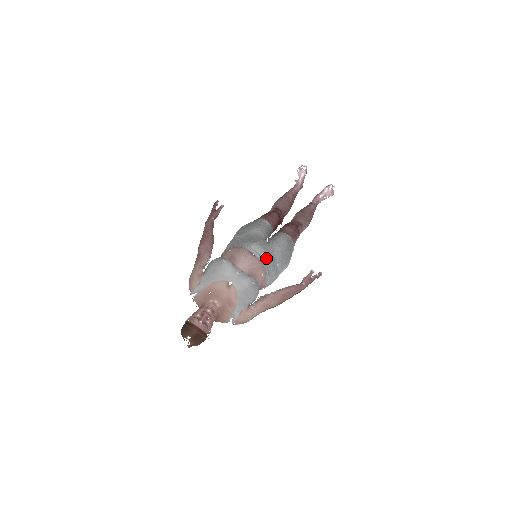
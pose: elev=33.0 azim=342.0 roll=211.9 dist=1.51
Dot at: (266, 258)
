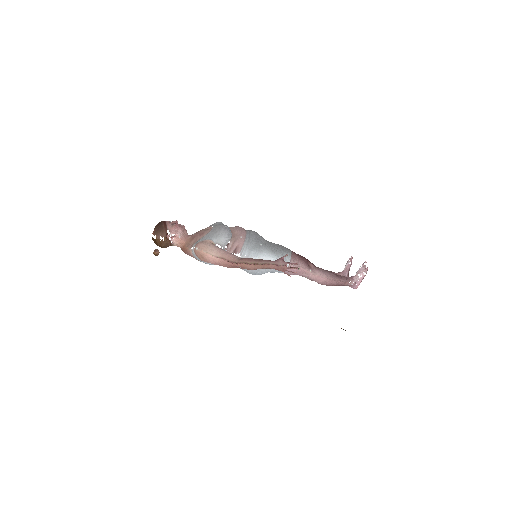
Dot at: (253, 234)
